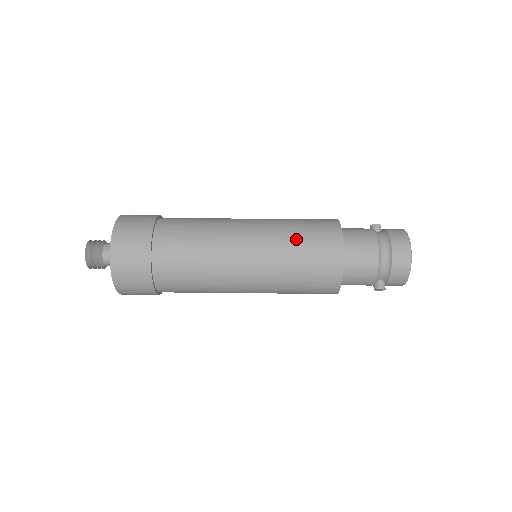
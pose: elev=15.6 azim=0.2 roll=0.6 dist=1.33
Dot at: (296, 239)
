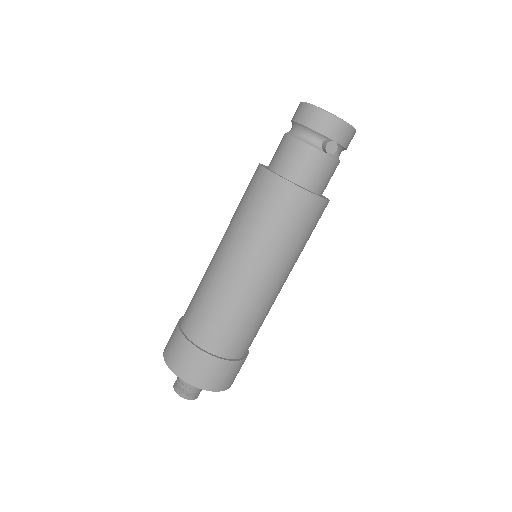
Dot at: (239, 206)
